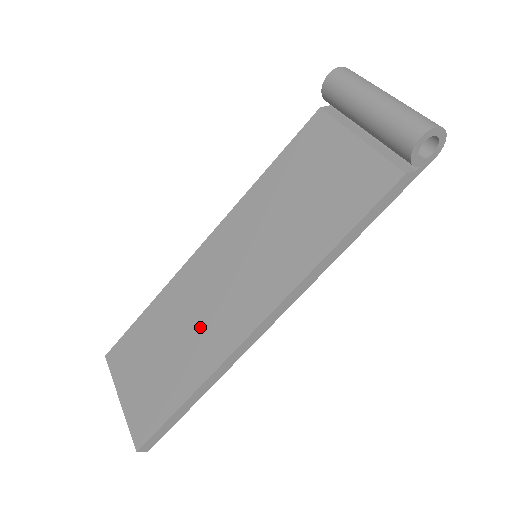
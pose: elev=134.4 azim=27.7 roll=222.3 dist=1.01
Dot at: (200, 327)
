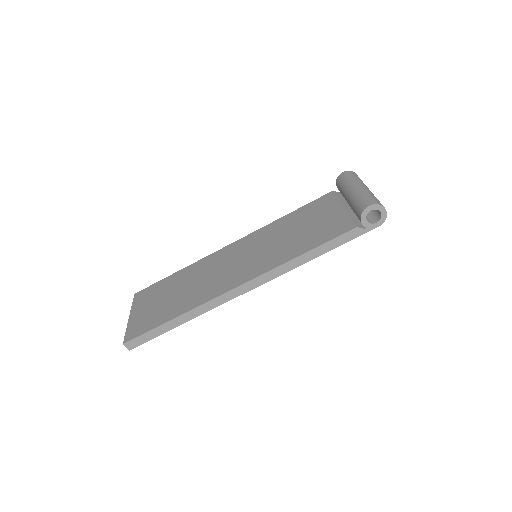
Dot at: (202, 285)
